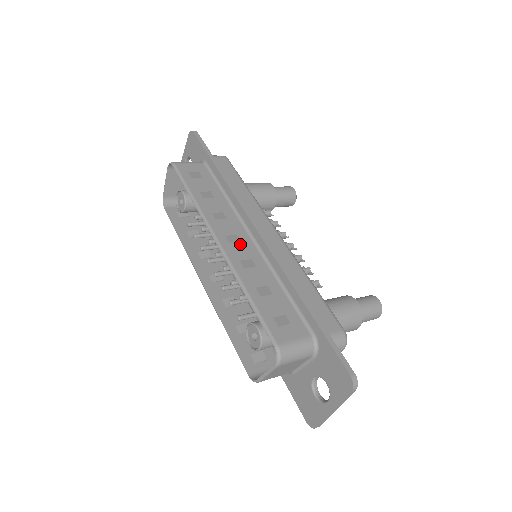
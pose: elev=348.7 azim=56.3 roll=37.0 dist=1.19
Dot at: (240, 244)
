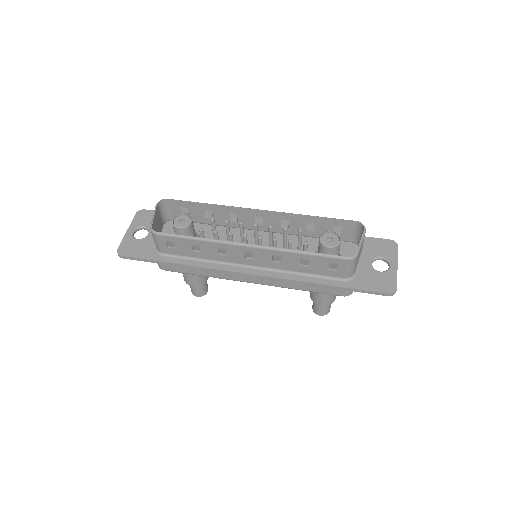
Dot at: (265, 221)
